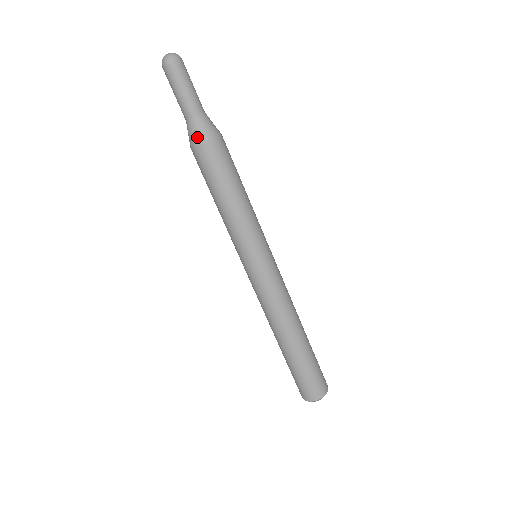
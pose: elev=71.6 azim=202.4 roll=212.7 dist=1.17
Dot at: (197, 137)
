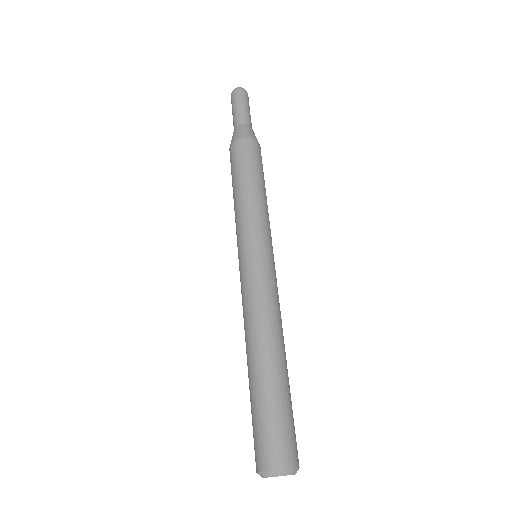
Dot at: (237, 136)
